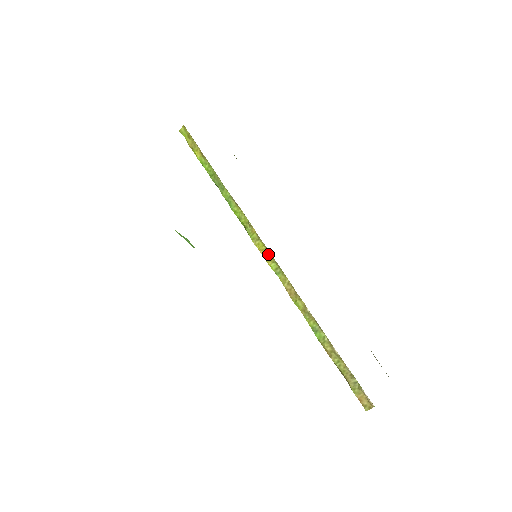
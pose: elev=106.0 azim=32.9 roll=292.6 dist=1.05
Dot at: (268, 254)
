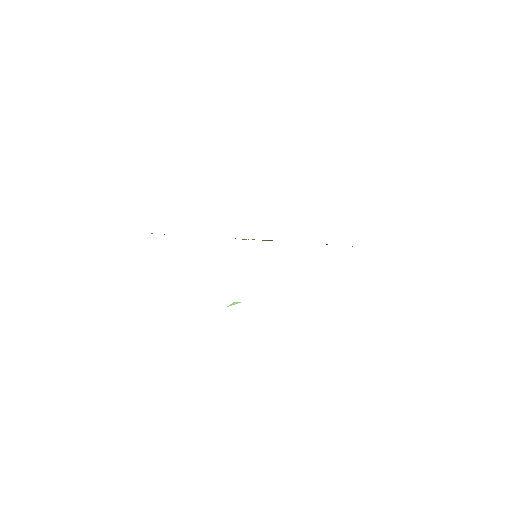
Dot at: occluded
